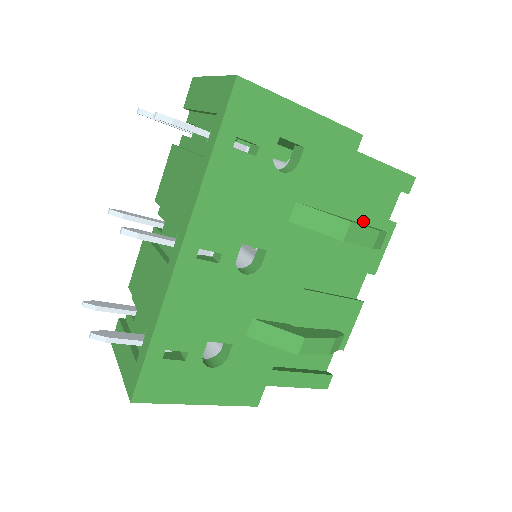
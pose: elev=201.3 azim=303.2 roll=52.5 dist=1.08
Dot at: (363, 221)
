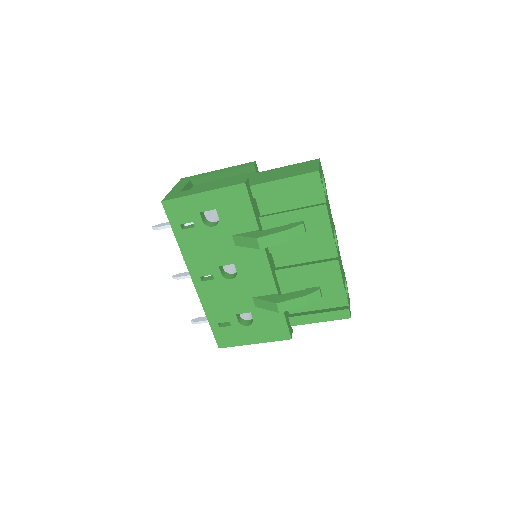
Dot at: (297, 216)
